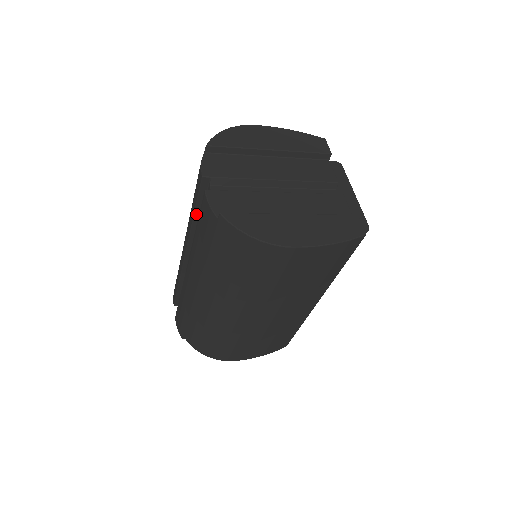
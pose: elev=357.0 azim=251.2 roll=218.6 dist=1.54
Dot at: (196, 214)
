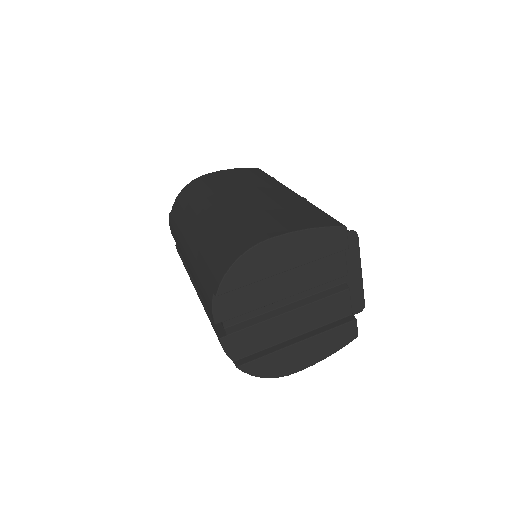
Dot at: occluded
